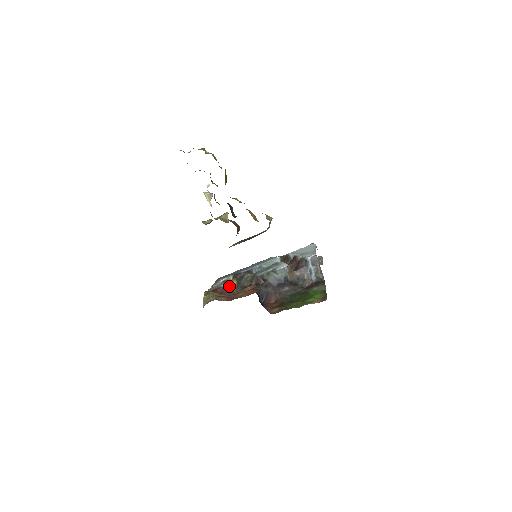
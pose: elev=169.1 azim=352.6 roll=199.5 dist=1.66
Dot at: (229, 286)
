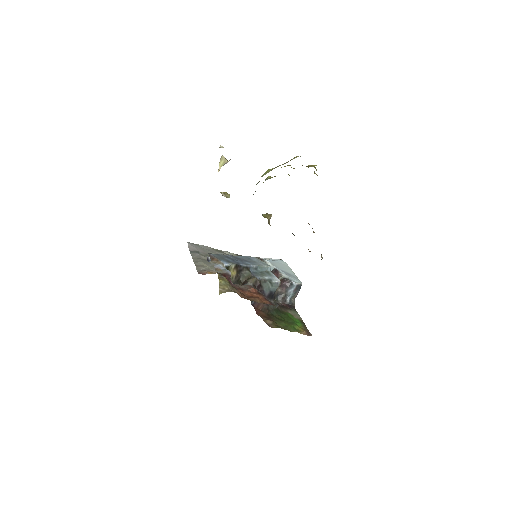
Dot at: occluded
